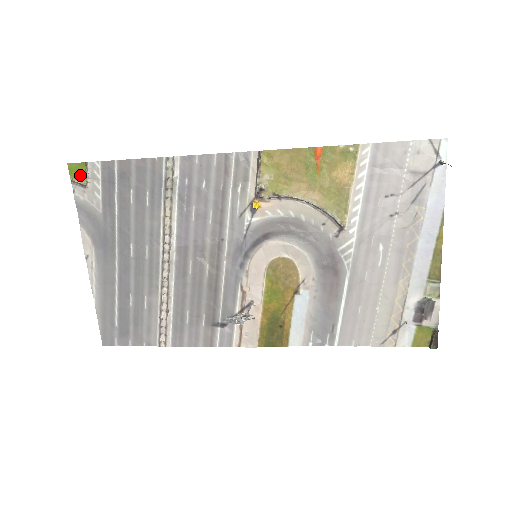
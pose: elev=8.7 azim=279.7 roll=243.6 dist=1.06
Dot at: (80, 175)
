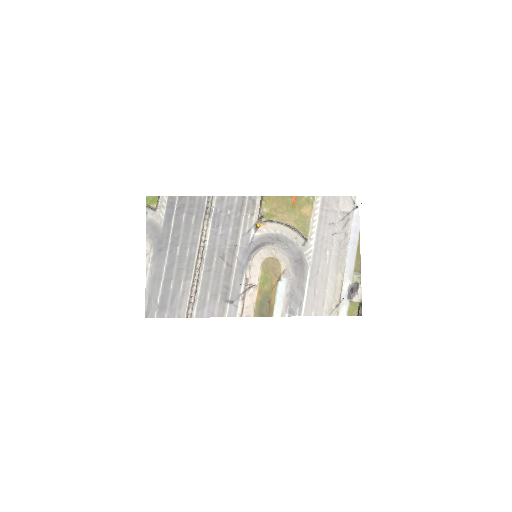
Dot at: (153, 204)
